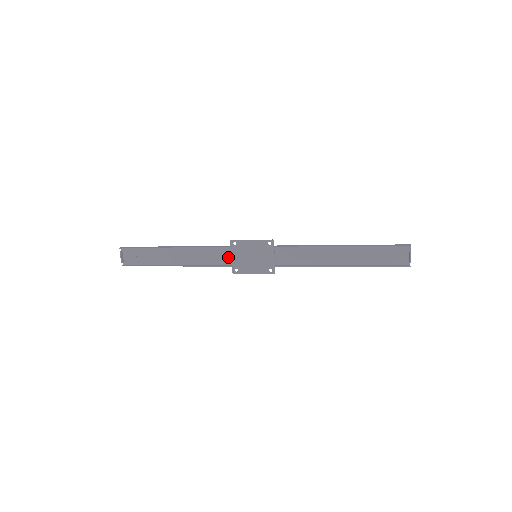
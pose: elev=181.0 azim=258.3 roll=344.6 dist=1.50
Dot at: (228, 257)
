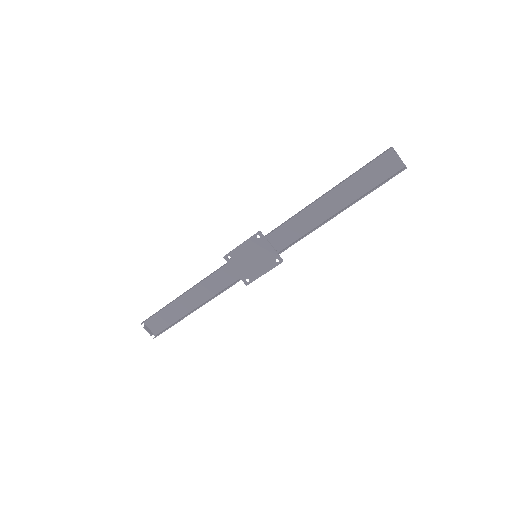
Dot at: (233, 273)
